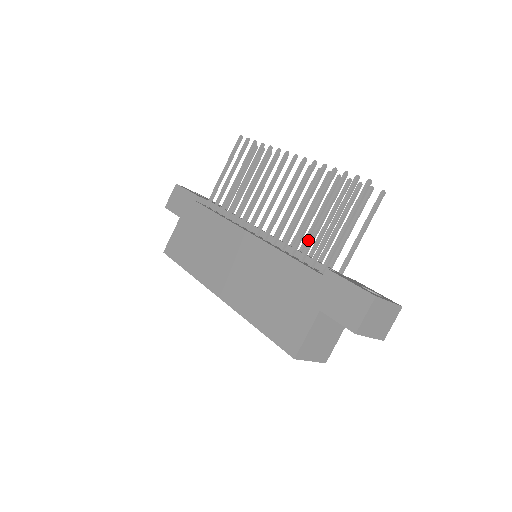
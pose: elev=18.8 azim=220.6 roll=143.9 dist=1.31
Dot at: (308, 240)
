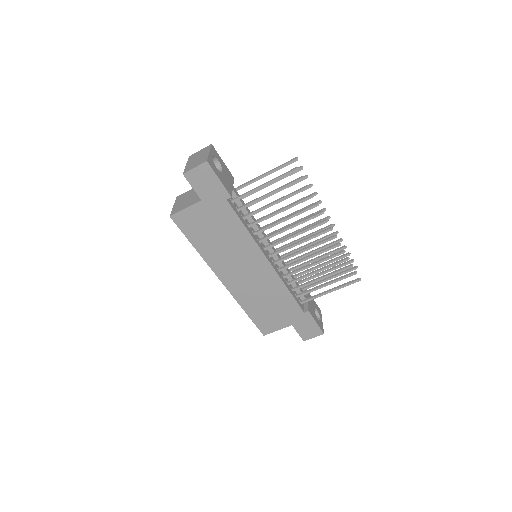
Dot at: (296, 260)
